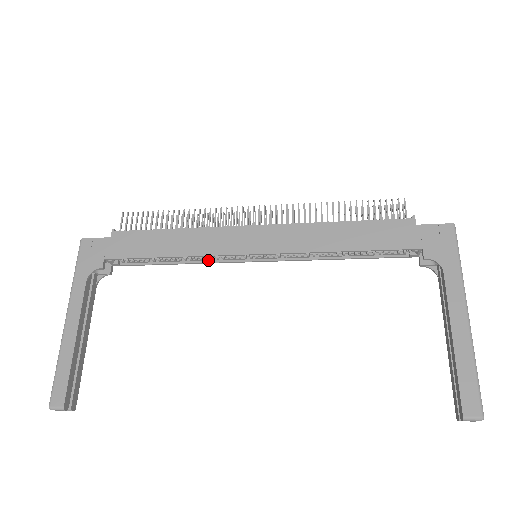
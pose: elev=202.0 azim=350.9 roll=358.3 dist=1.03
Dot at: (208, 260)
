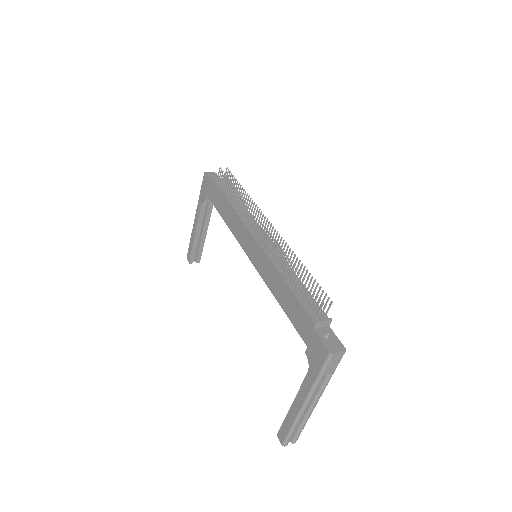
Dot at: occluded
